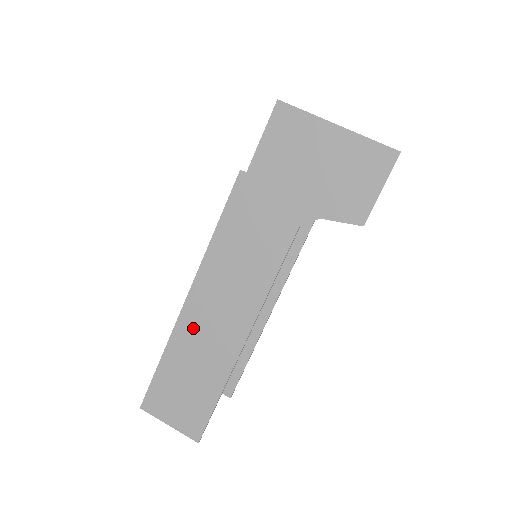
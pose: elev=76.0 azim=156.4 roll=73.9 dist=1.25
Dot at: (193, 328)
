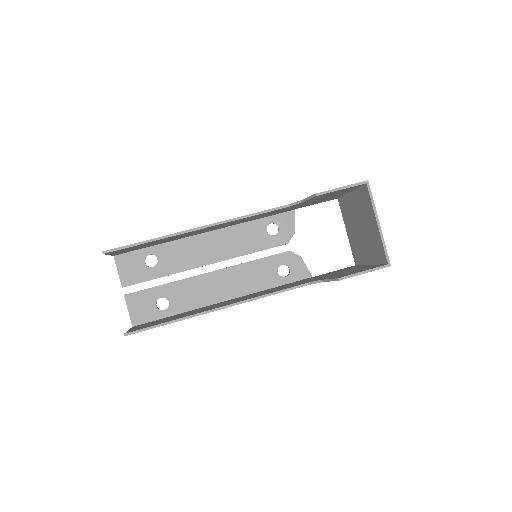
Dot at: occluded
